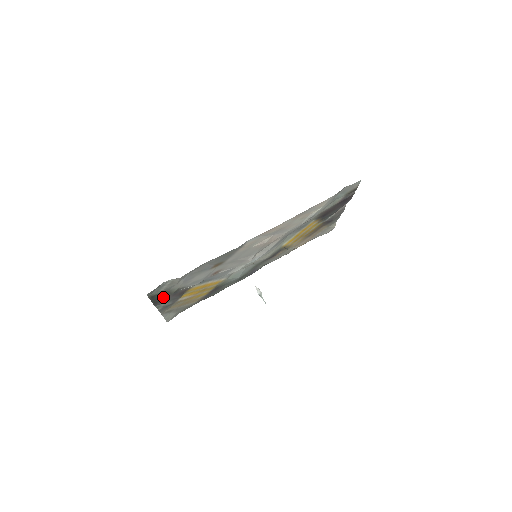
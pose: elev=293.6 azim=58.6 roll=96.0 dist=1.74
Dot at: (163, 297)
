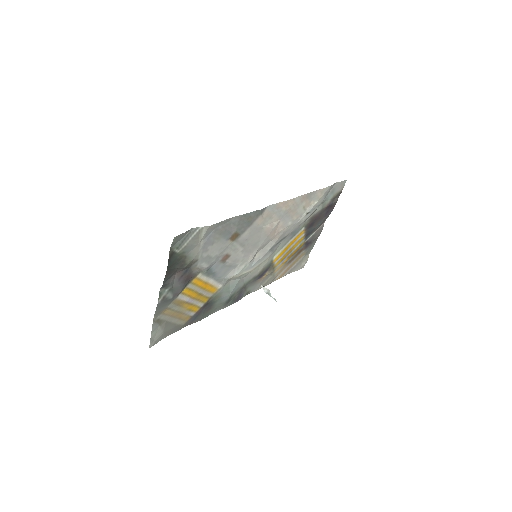
Dot at: (177, 267)
